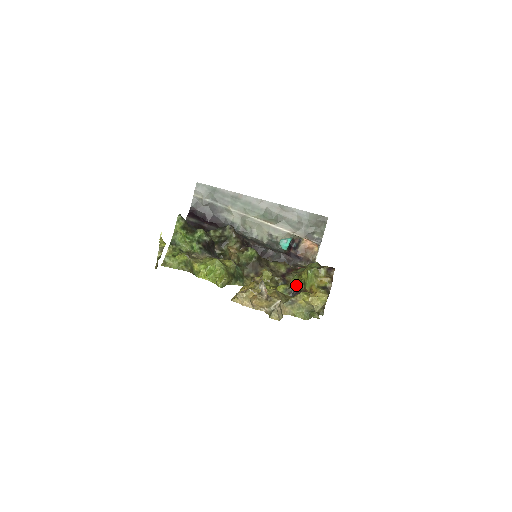
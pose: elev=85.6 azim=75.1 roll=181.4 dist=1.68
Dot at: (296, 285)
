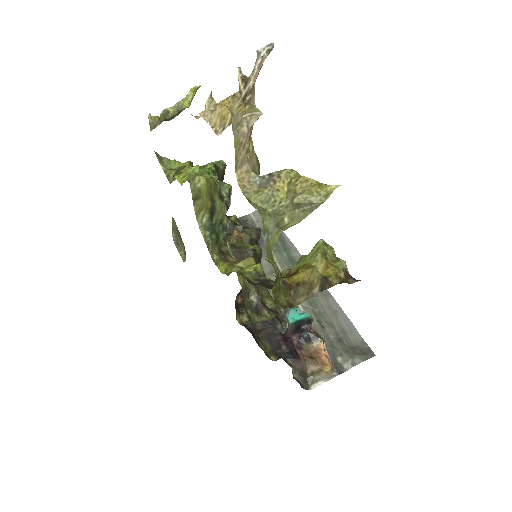
Dot at: occluded
